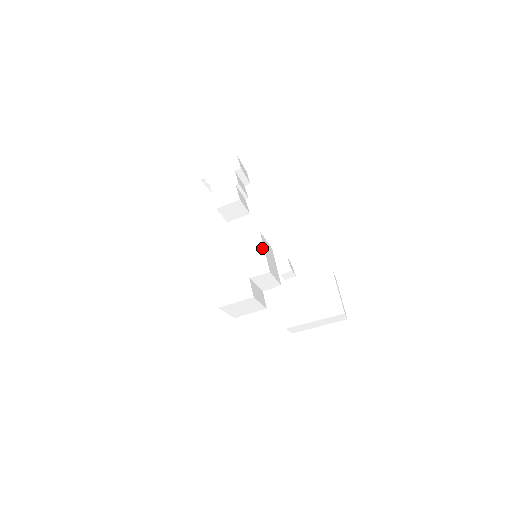
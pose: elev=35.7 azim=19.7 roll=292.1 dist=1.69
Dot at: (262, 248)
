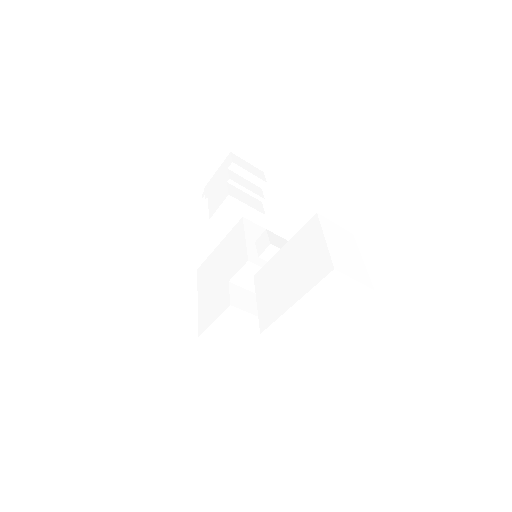
Dot at: (243, 235)
